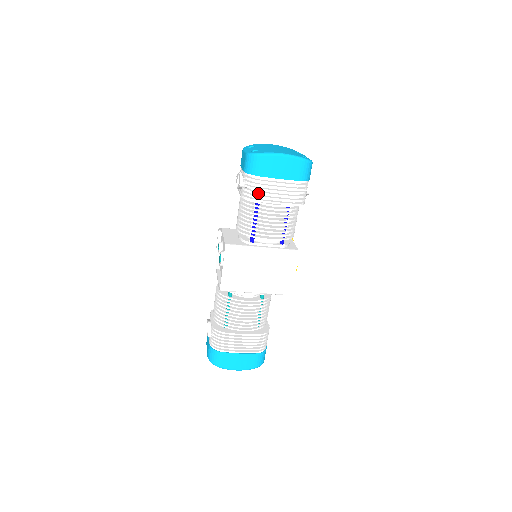
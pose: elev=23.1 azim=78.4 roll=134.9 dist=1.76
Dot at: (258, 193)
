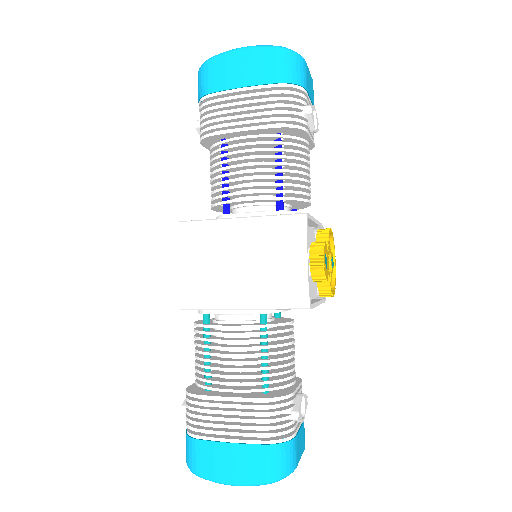
Dot at: (214, 121)
